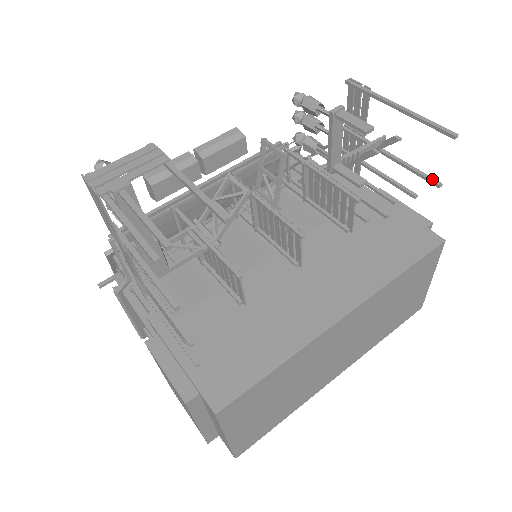
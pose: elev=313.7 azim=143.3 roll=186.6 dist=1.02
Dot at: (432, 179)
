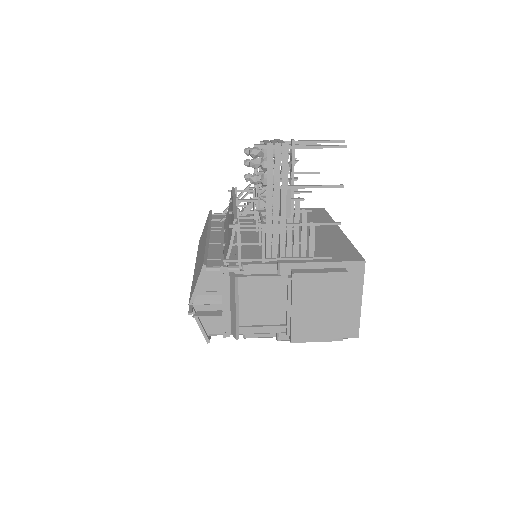
Dot at: (315, 172)
